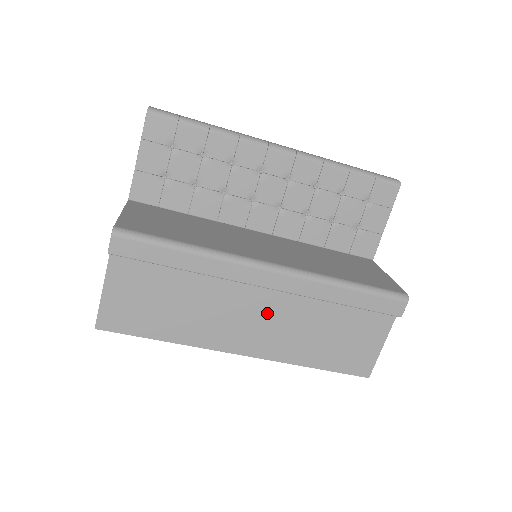
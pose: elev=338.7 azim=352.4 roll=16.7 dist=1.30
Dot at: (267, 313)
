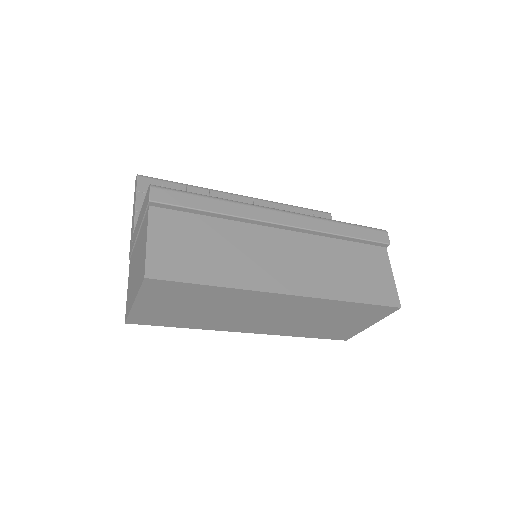
Dot at: (292, 252)
